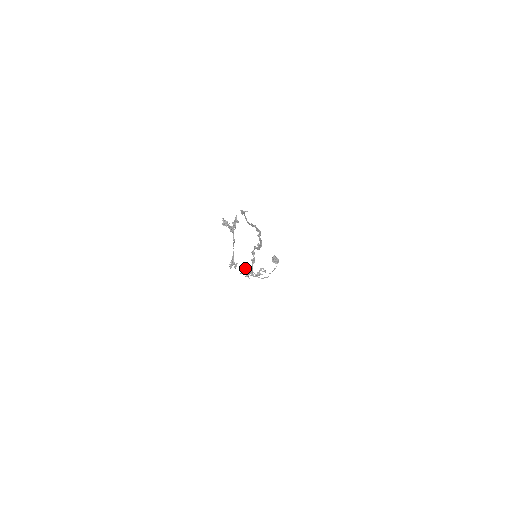
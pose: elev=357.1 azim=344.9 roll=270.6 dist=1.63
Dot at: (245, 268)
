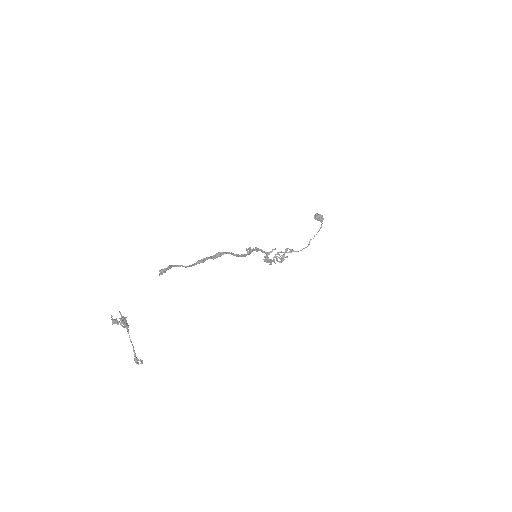
Dot at: (269, 253)
